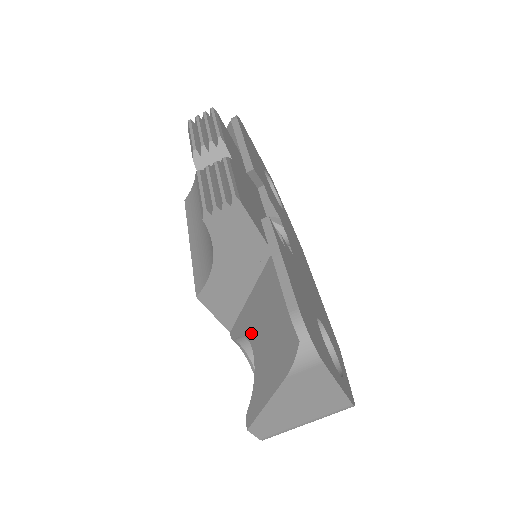
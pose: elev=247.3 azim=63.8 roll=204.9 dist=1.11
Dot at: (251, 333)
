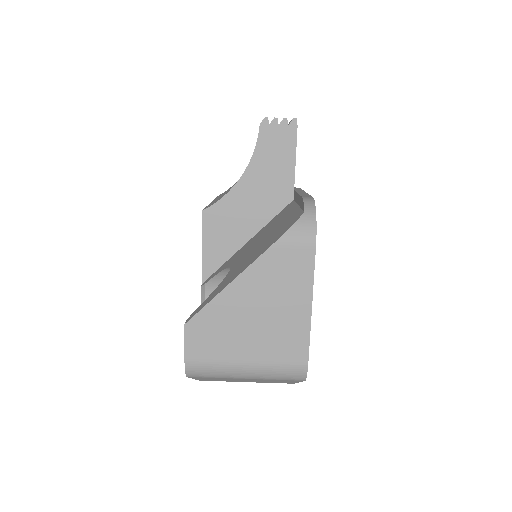
Dot at: (235, 259)
